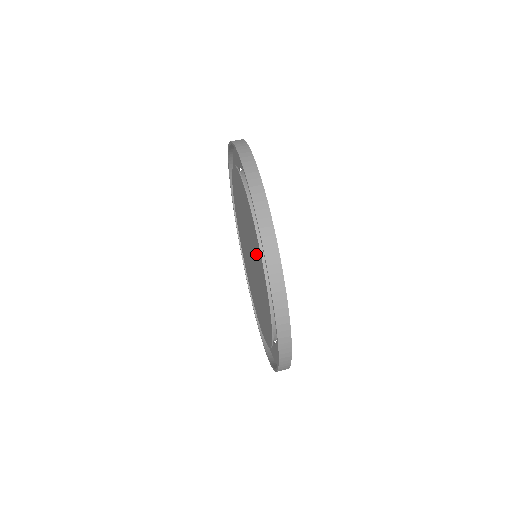
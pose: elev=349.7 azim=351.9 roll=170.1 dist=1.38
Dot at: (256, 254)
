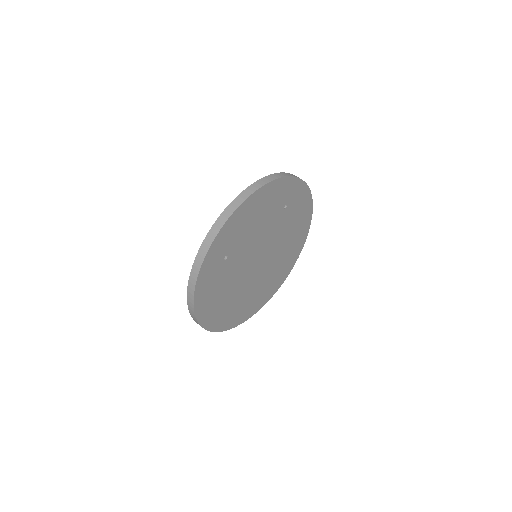
Dot at: occluded
